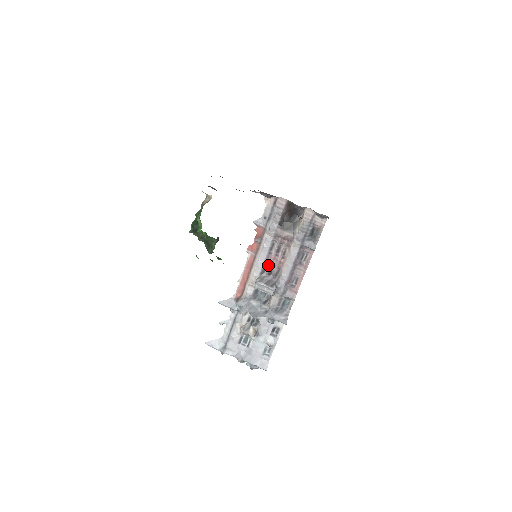
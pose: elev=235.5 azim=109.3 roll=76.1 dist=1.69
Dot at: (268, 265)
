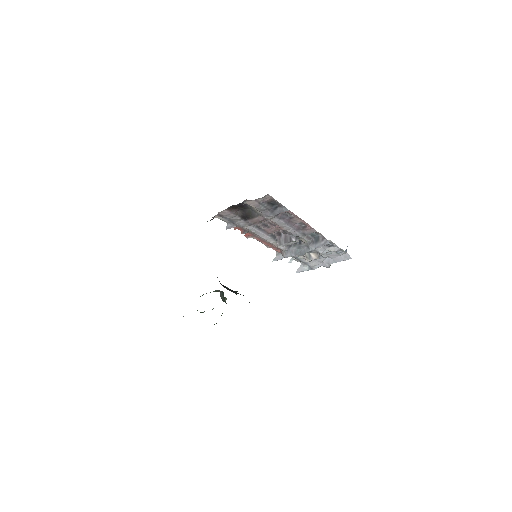
Dot at: (272, 233)
